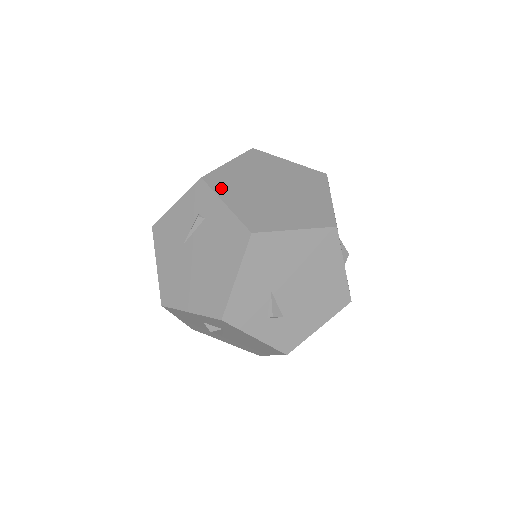
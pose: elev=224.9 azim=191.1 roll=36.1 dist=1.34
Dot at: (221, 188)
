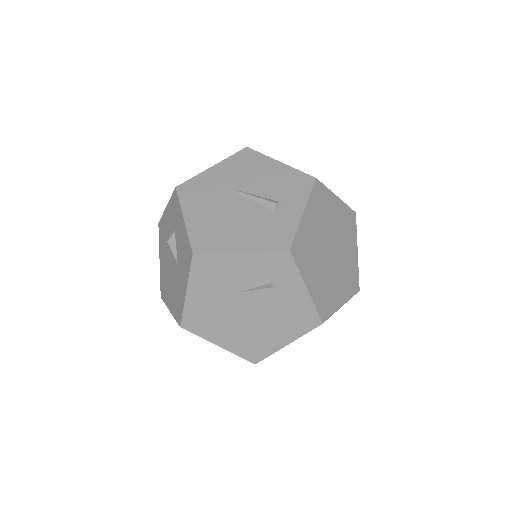
Dot at: (303, 263)
